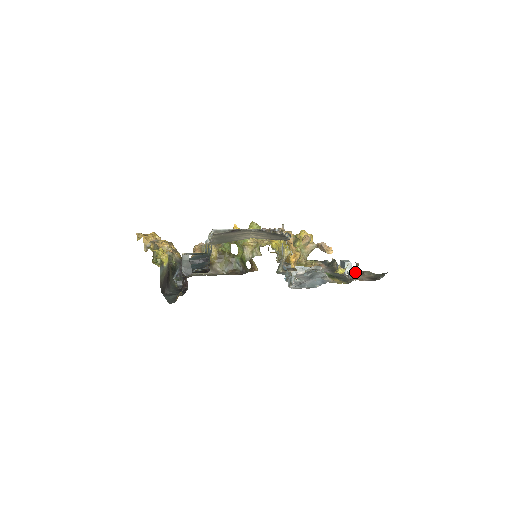
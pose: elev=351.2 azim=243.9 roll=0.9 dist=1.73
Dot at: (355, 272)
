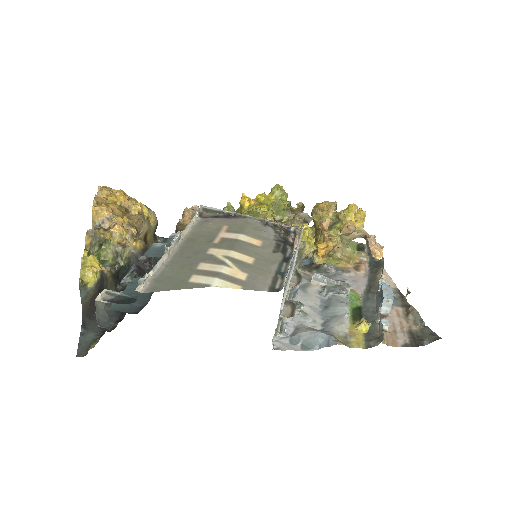
Dot at: (400, 303)
